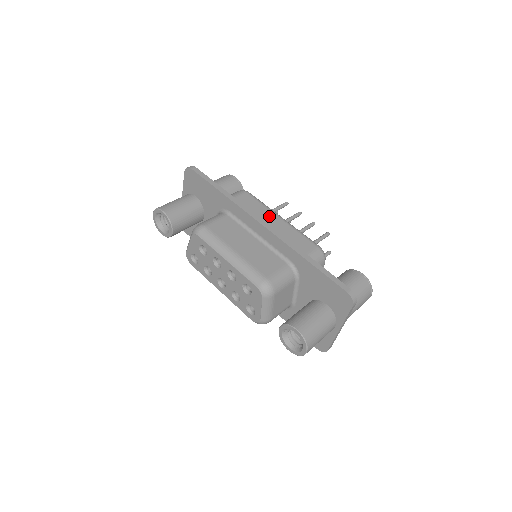
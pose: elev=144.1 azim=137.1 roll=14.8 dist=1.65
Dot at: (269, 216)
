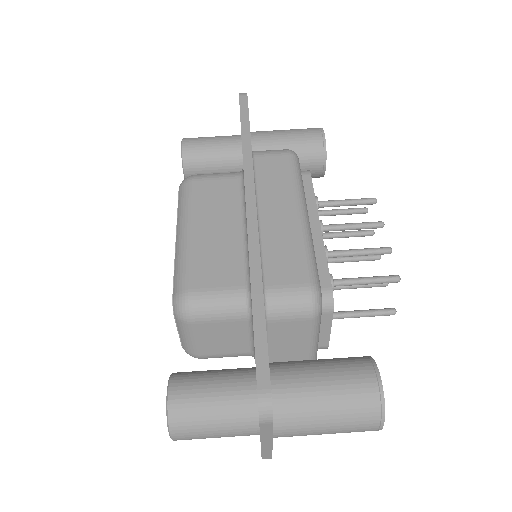
Dot at: (283, 201)
